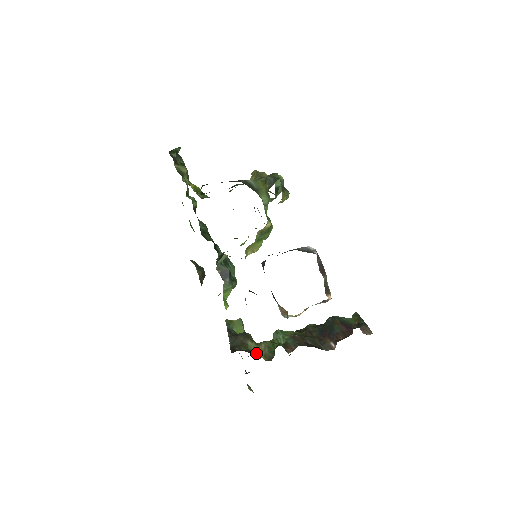
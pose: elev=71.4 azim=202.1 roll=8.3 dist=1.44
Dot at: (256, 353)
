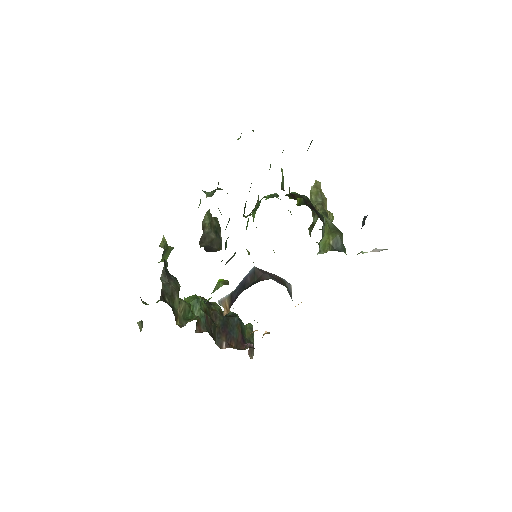
Dot at: (177, 315)
